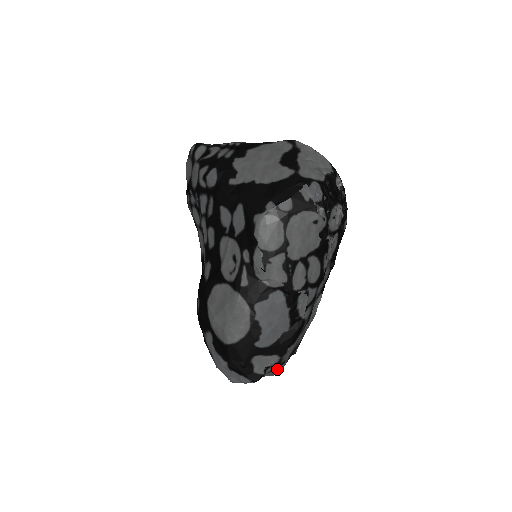
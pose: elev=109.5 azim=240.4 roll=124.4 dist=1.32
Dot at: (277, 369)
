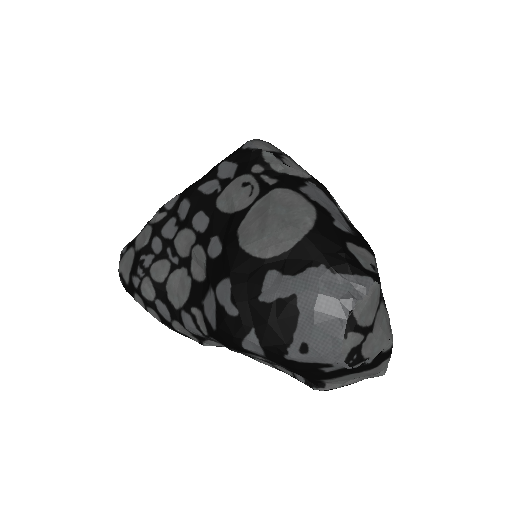
Dot at: (387, 316)
